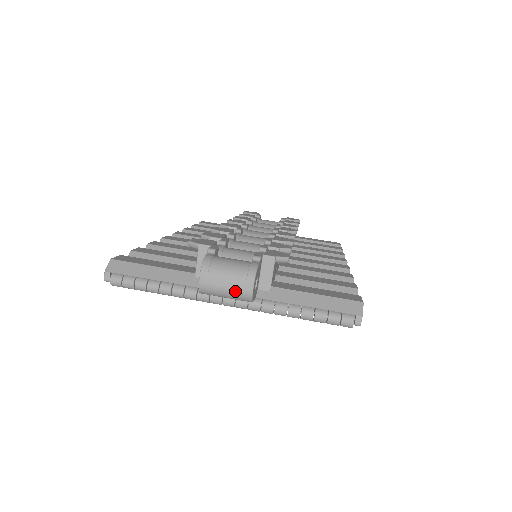
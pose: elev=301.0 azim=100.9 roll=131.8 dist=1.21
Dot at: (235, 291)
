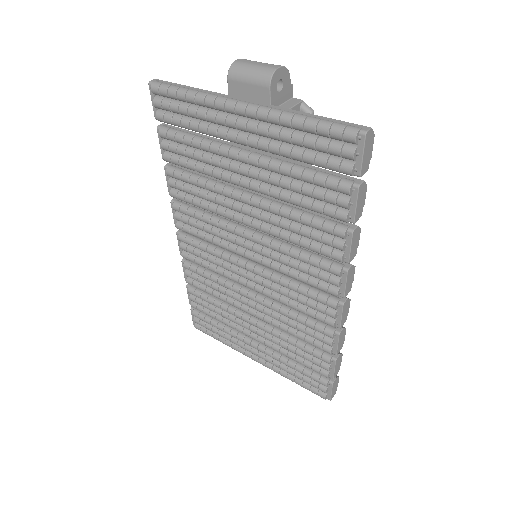
Dot at: (262, 67)
